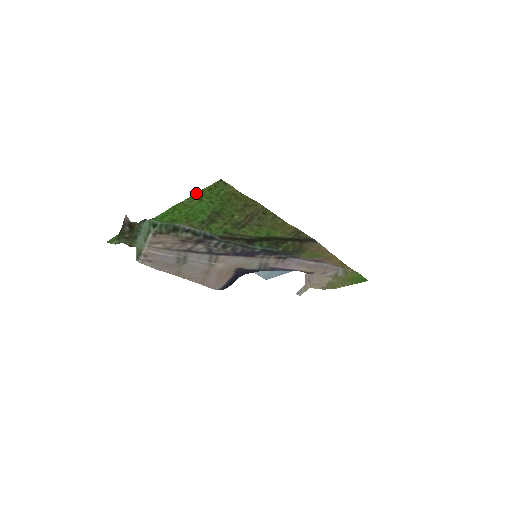
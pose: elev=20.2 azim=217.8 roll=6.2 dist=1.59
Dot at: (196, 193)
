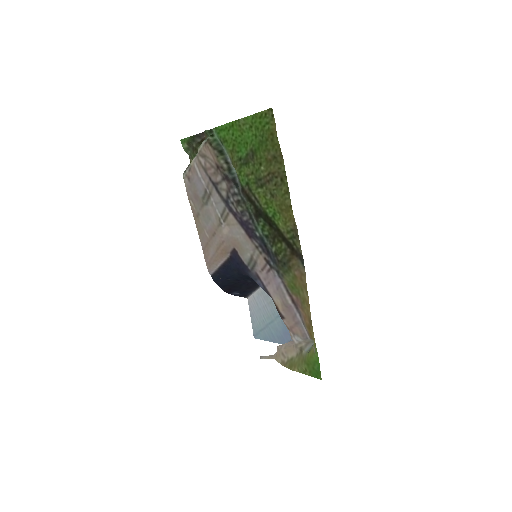
Dot at: (252, 116)
